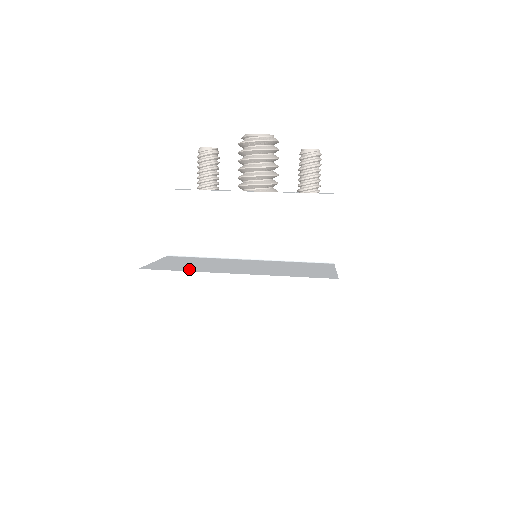
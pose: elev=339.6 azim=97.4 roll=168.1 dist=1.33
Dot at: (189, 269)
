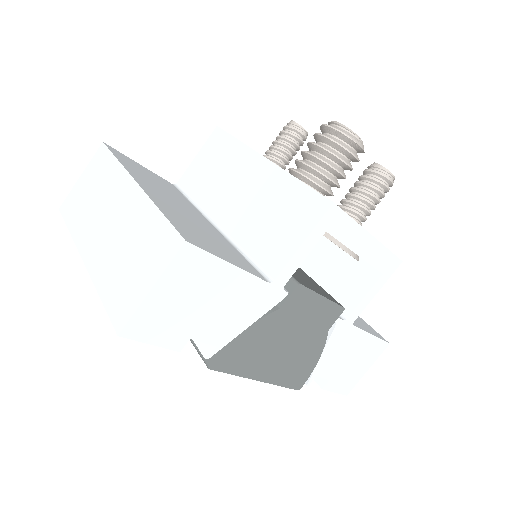
Dot at: (128, 165)
